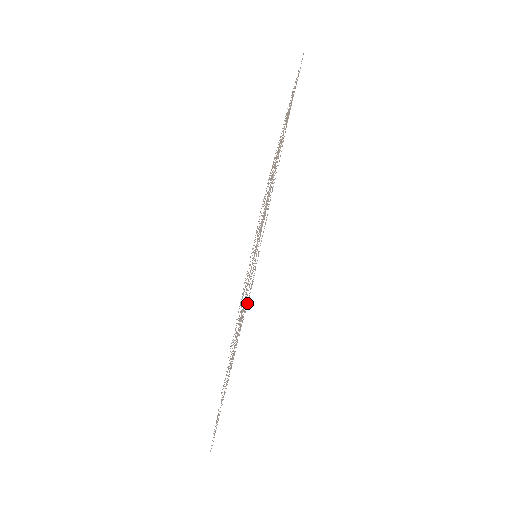
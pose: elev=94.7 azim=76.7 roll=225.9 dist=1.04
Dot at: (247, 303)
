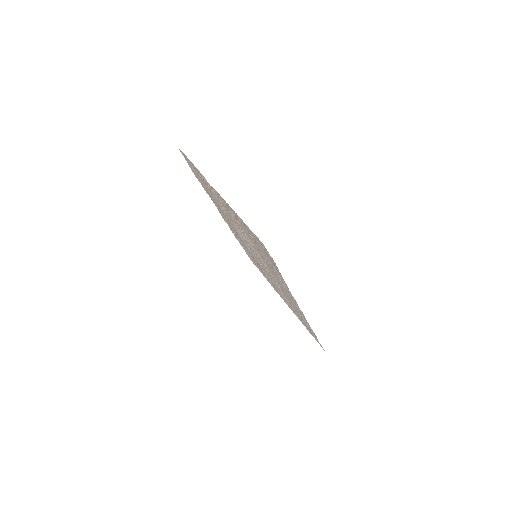
Dot at: (262, 273)
